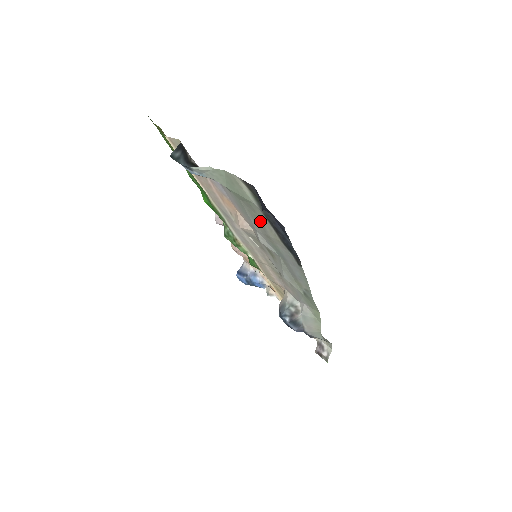
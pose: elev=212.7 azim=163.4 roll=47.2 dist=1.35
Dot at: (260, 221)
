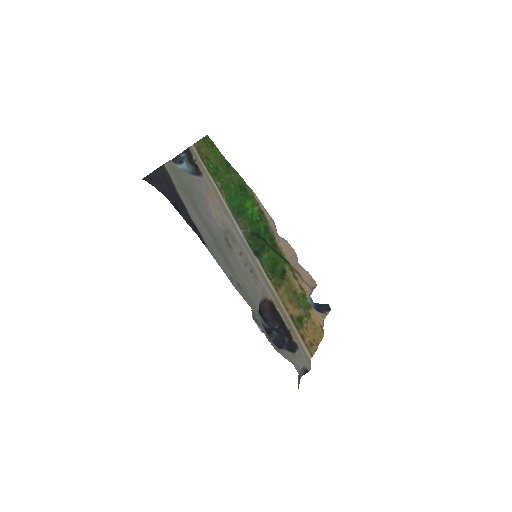
Dot at: (191, 203)
